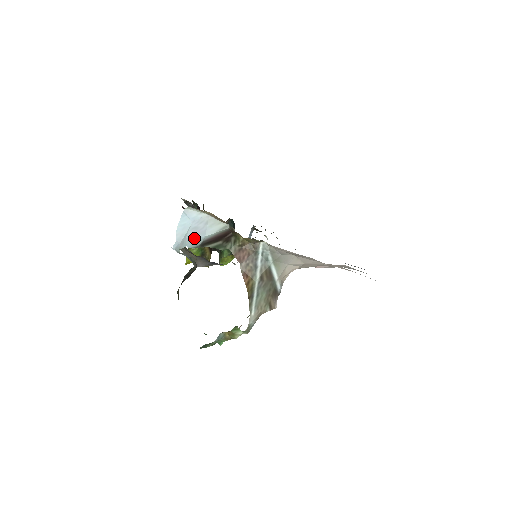
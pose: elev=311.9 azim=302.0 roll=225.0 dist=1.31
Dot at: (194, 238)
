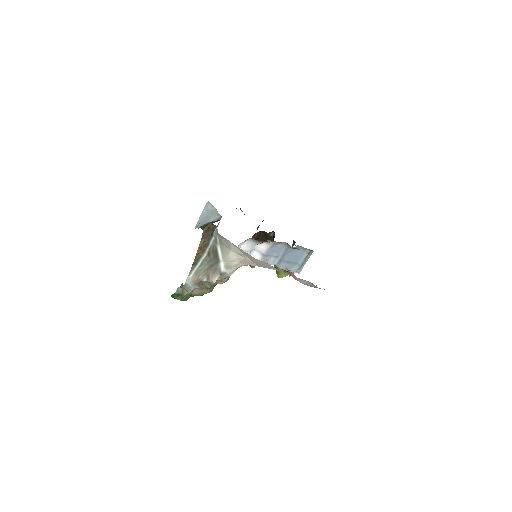
Dot at: (203, 223)
